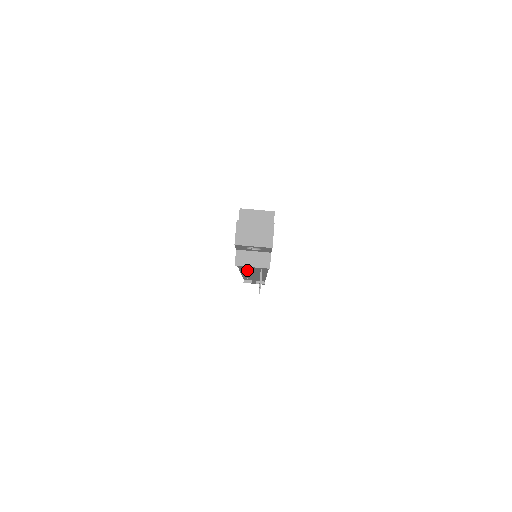
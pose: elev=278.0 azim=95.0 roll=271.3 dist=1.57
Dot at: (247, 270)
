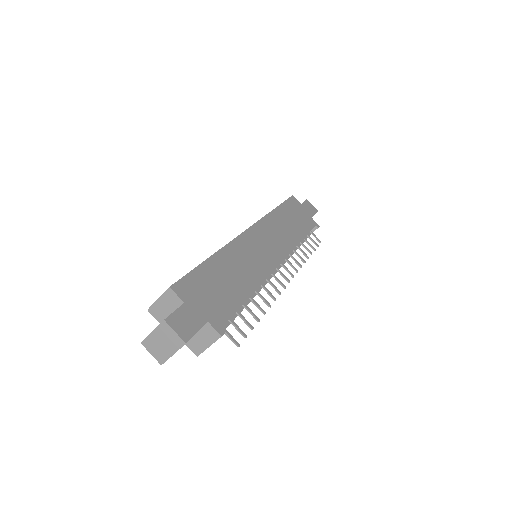
Dot at: occluded
